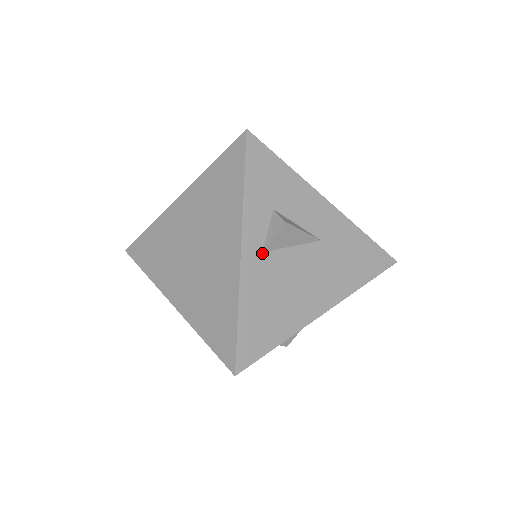
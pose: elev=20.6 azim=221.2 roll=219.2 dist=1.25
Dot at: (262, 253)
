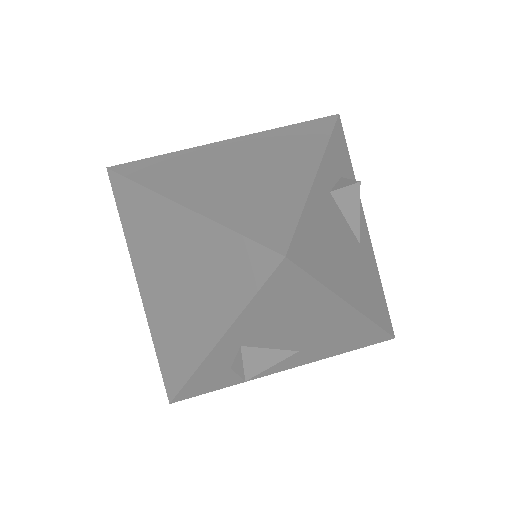
Dot at: (329, 192)
